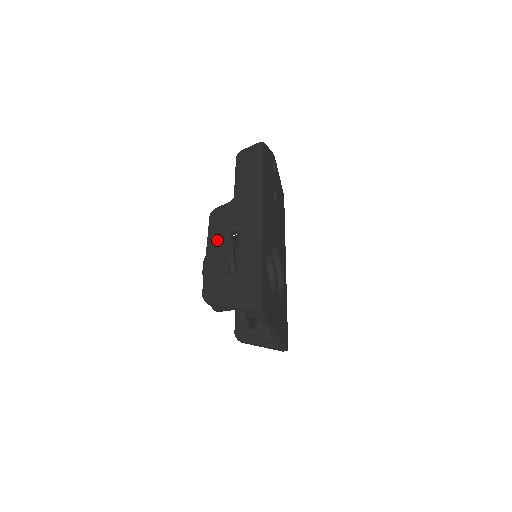
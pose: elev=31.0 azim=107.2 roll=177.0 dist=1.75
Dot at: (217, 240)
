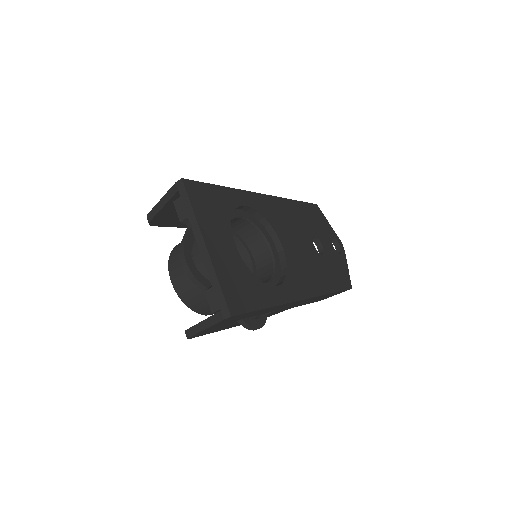
Dot at: occluded
